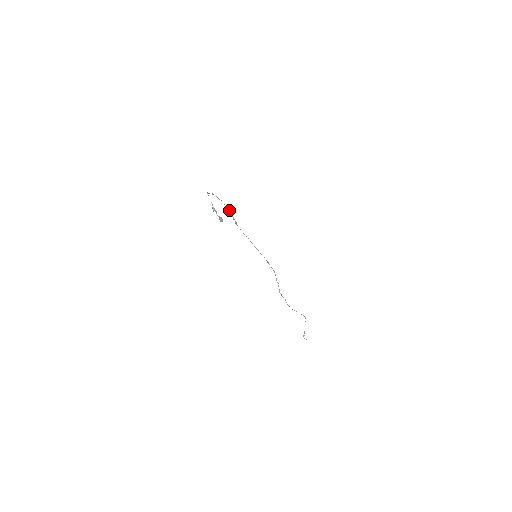
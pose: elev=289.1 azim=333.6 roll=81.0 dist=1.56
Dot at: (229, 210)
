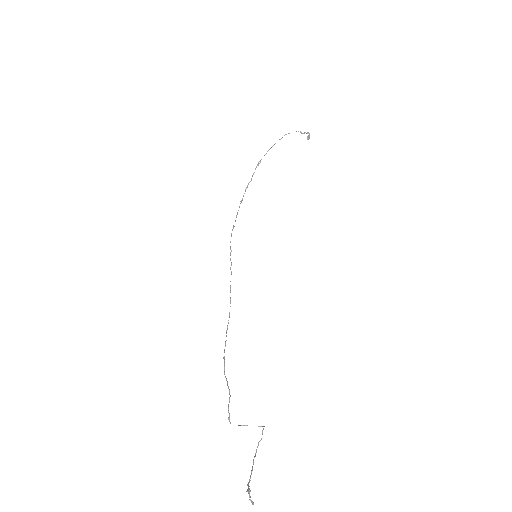
Dot at: occluded
